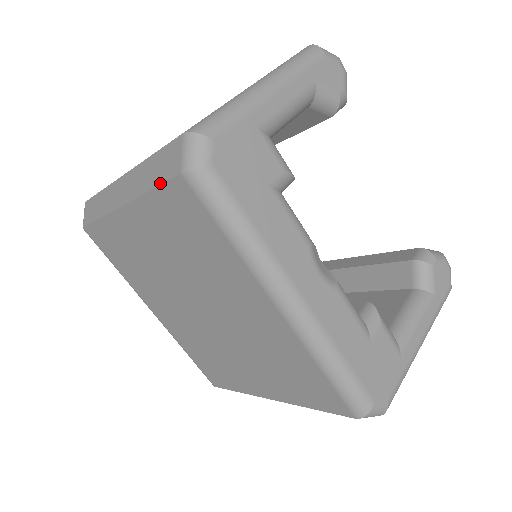
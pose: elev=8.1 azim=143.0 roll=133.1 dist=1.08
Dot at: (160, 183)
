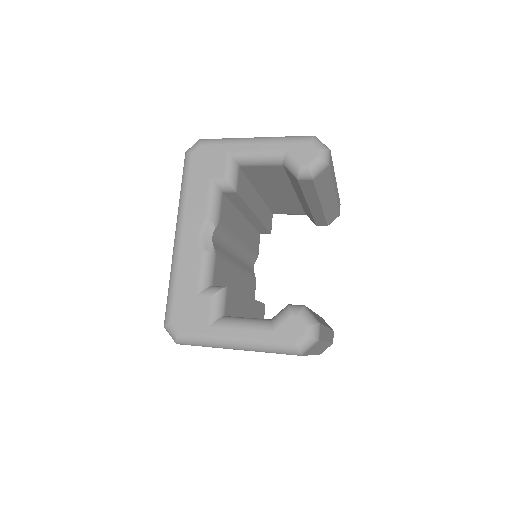
Dot at: occluded
